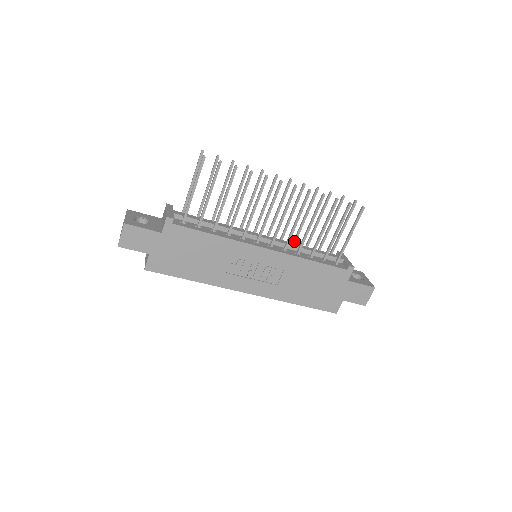
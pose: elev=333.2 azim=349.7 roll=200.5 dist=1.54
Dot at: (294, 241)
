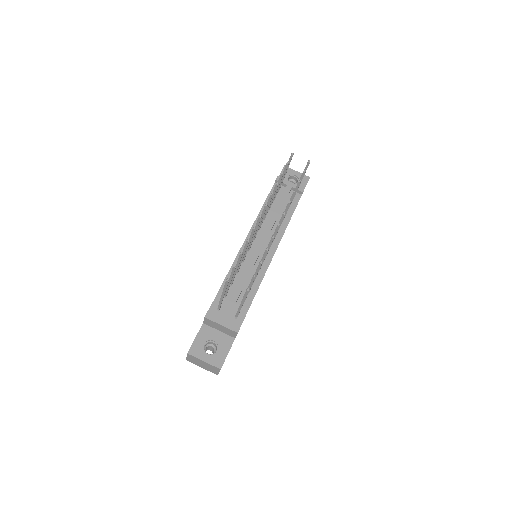
Dot at: occluded
